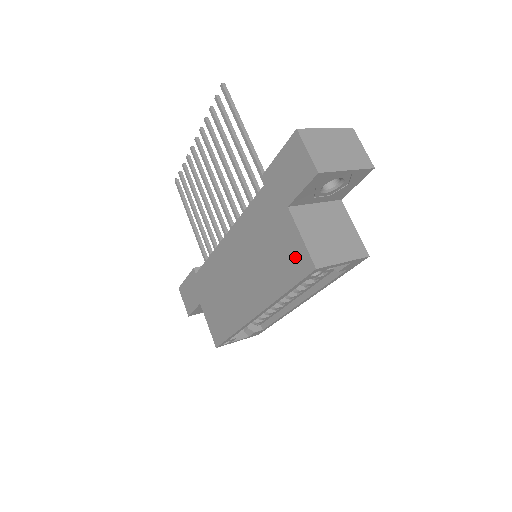
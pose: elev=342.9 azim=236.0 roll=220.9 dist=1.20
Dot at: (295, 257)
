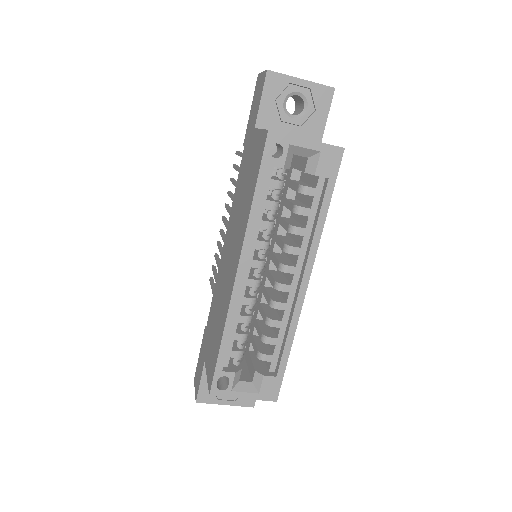
Dot at: (258, 152)
